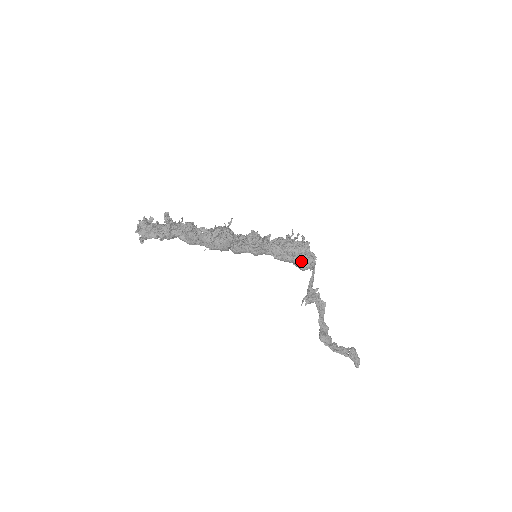
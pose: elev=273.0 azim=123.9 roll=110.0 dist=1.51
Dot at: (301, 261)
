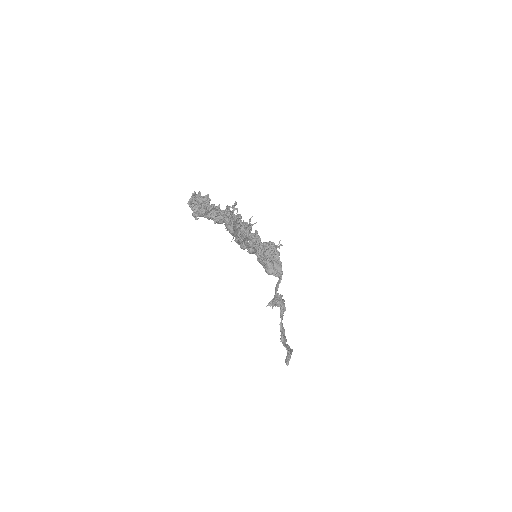
Dot at: (273, 267)
